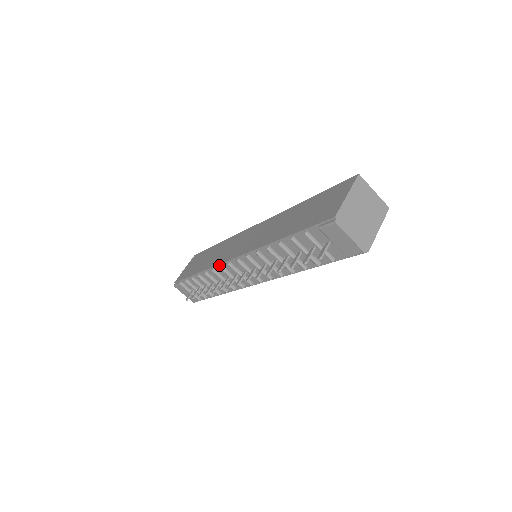
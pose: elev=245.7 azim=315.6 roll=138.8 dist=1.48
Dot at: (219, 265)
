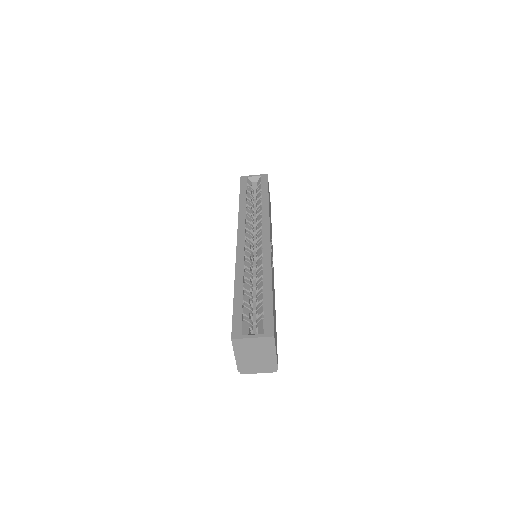
Dot at: occluded
